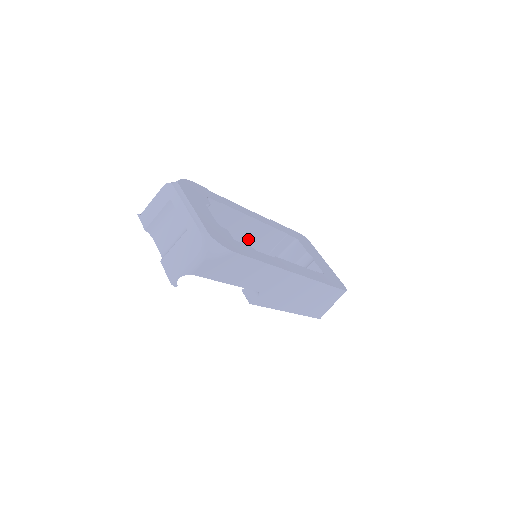
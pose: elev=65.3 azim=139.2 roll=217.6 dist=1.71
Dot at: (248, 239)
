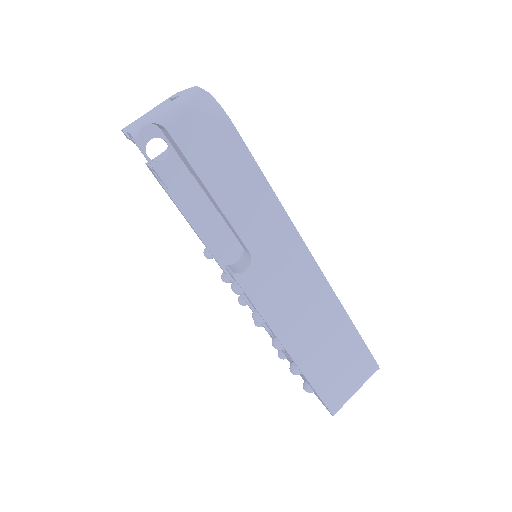
Dot at: occluded
